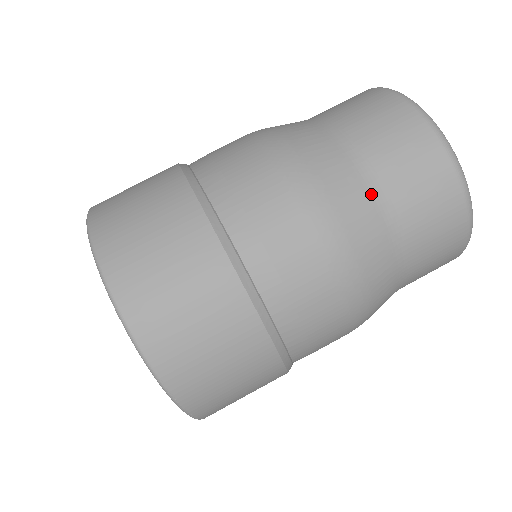
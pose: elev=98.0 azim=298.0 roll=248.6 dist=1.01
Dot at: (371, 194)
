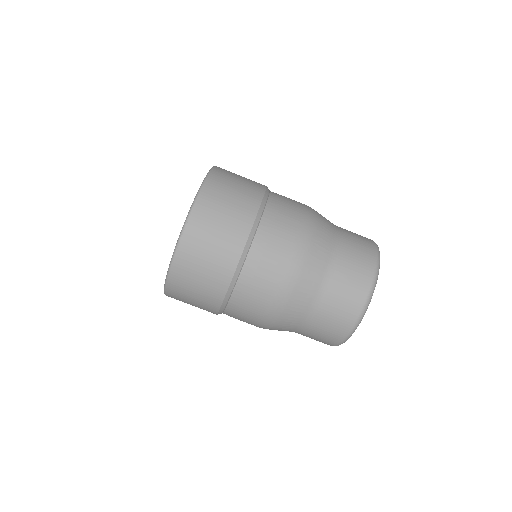
Dot at: (334, 240)
